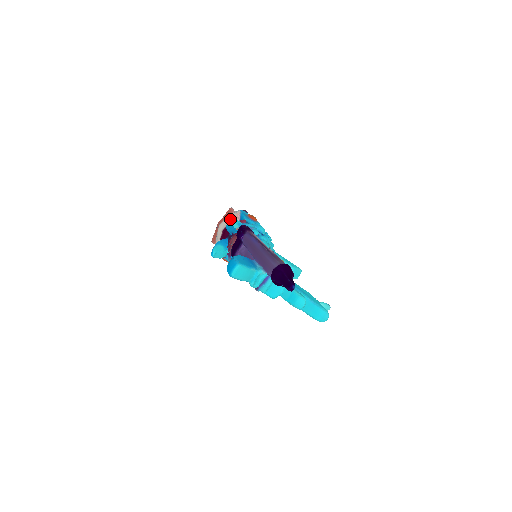
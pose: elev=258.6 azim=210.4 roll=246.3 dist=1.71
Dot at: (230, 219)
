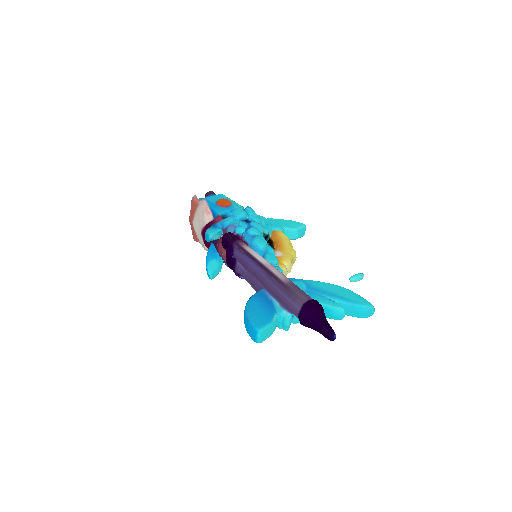
Dot at: (206, 235)
